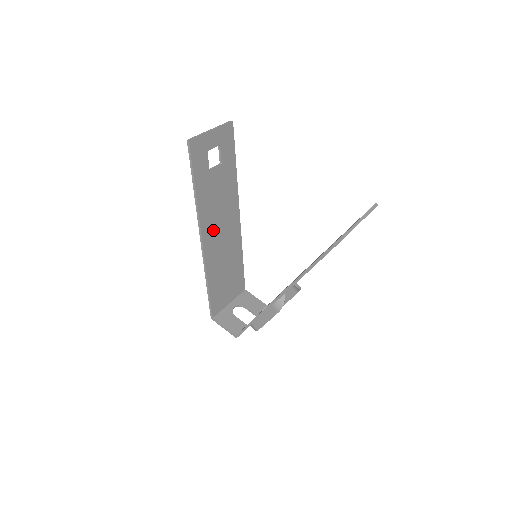
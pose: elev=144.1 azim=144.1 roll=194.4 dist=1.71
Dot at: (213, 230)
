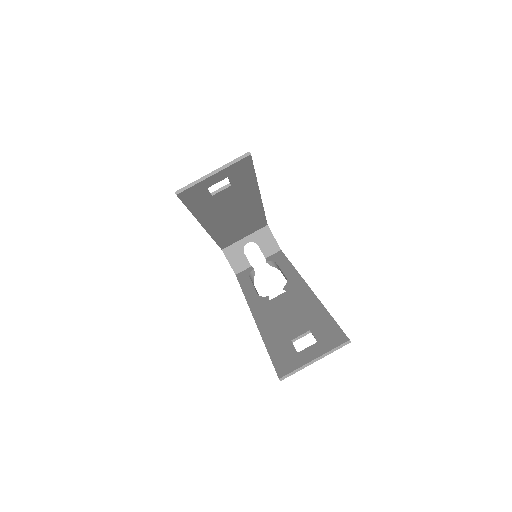
Dot at: (220, 219)
